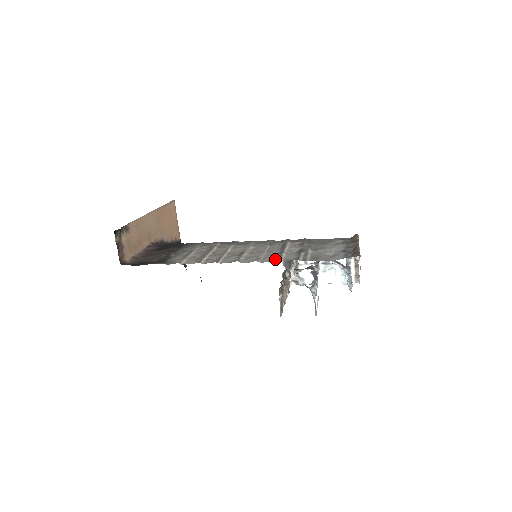
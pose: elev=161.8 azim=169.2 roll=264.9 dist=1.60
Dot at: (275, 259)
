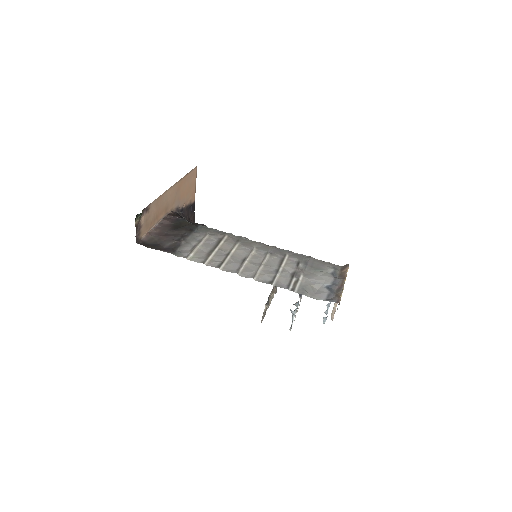
Dot at: (269, 280)
